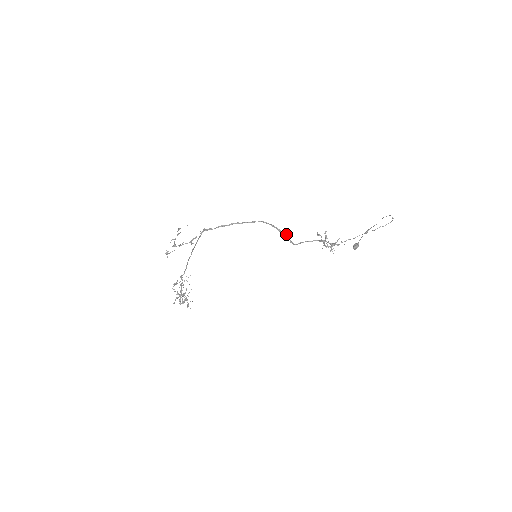
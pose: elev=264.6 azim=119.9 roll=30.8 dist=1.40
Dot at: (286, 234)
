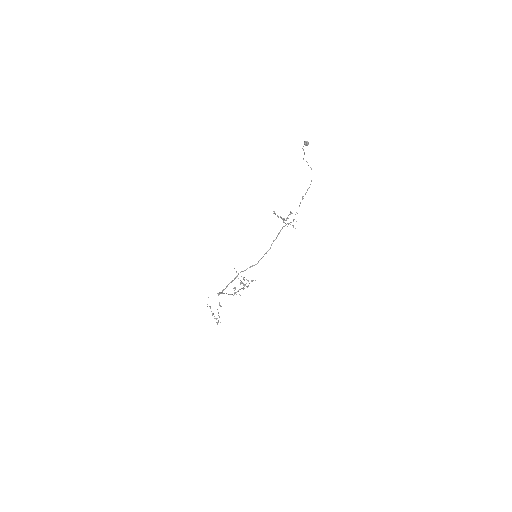
Dot at: occluded
